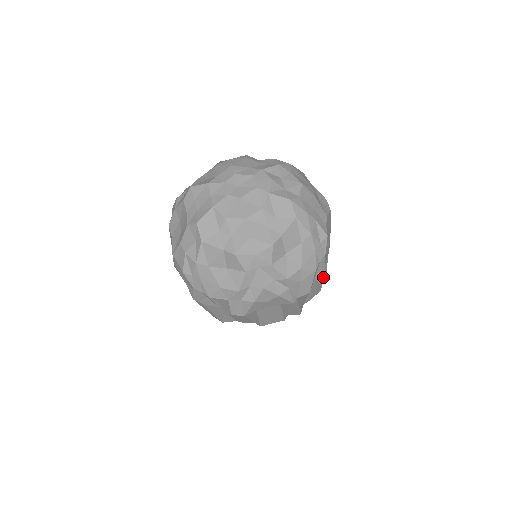
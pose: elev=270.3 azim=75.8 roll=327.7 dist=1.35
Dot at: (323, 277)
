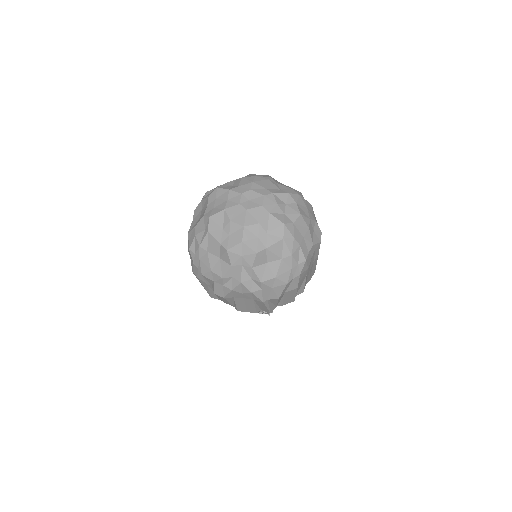
Dot at: (296, 291)
